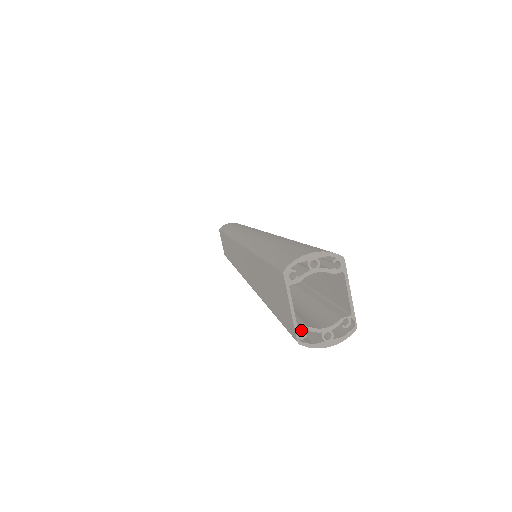
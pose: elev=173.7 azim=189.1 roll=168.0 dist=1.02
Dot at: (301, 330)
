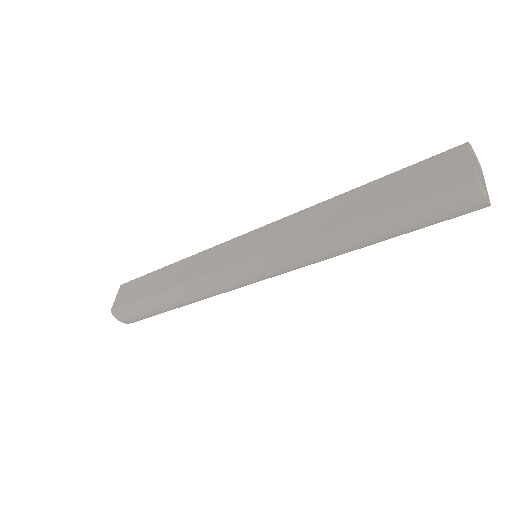
Dot at: (459, 187)
